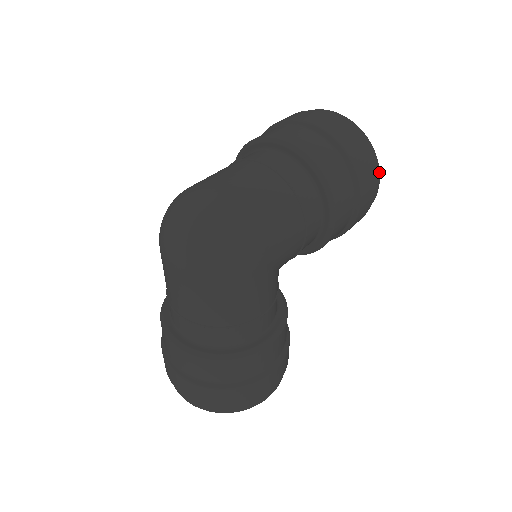
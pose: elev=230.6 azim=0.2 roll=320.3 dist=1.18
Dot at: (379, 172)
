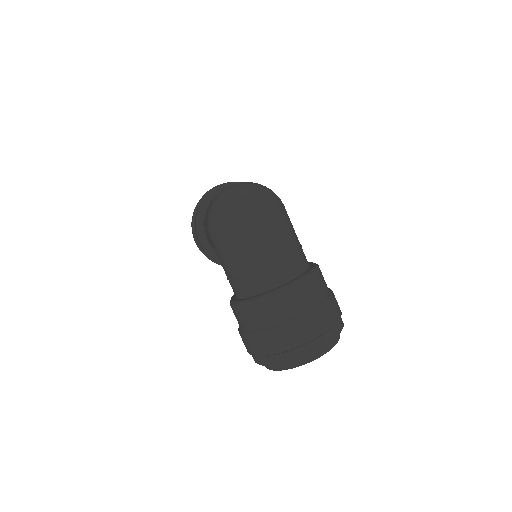
Dot at: occluded
